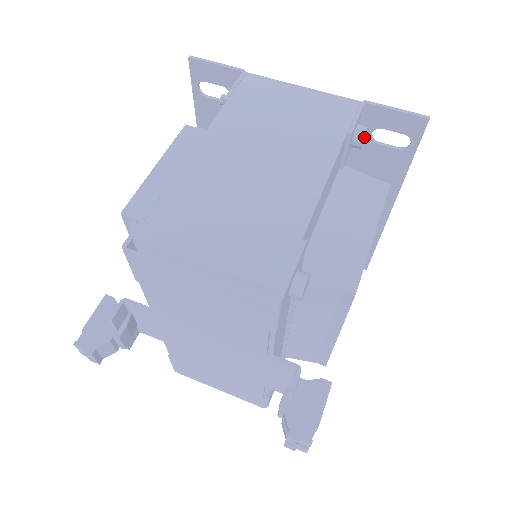
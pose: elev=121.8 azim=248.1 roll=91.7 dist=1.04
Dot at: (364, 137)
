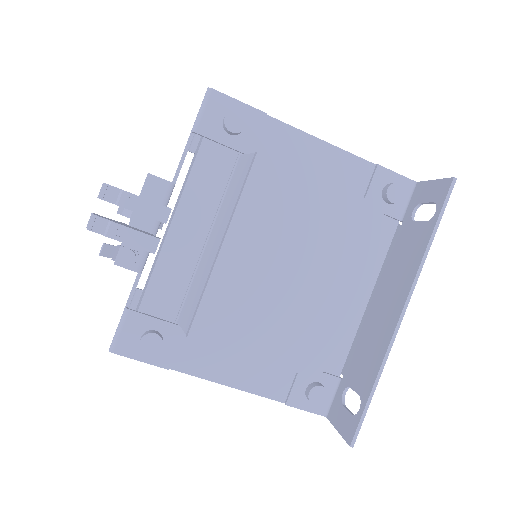
Dot at: (396, 193)
